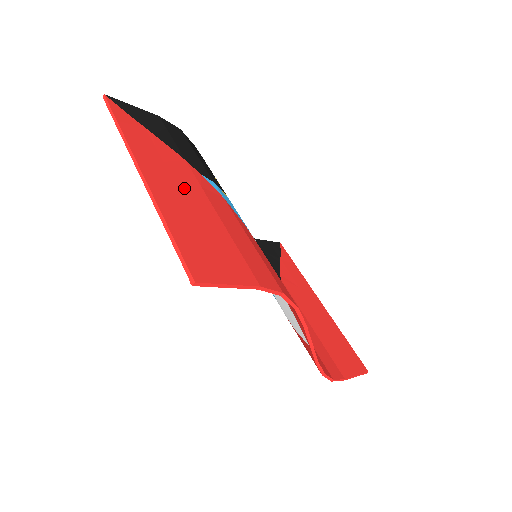
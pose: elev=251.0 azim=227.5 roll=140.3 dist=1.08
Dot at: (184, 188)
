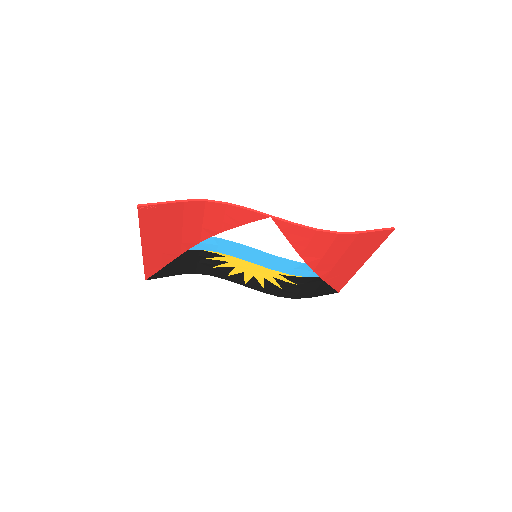
Dot at: (166, 241)
